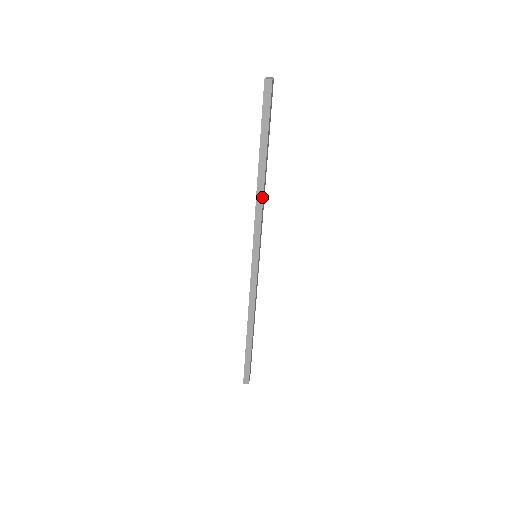
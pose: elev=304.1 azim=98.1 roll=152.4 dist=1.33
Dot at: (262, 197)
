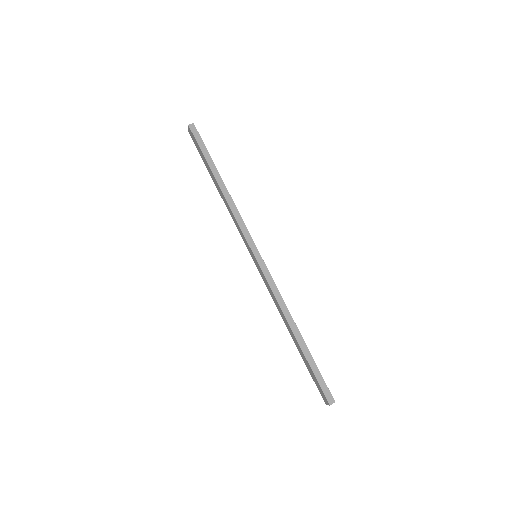
Dot at: (232, 200)
